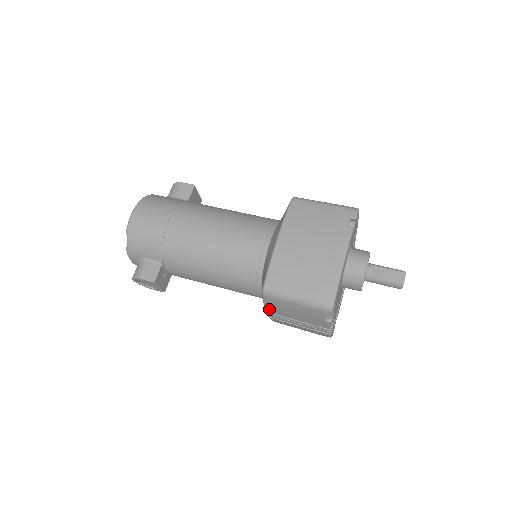
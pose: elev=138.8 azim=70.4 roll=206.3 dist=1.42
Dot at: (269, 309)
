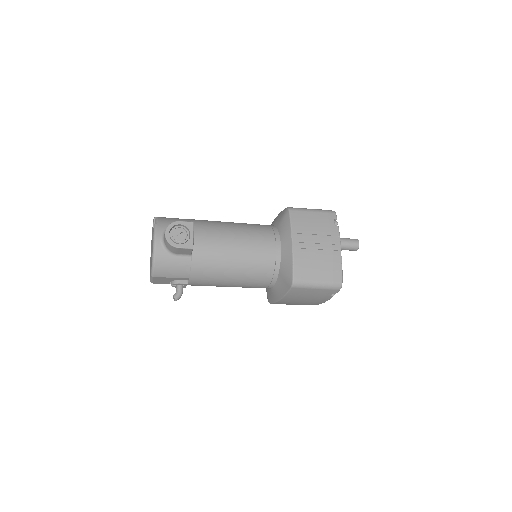
Dot at: (295, 229)
